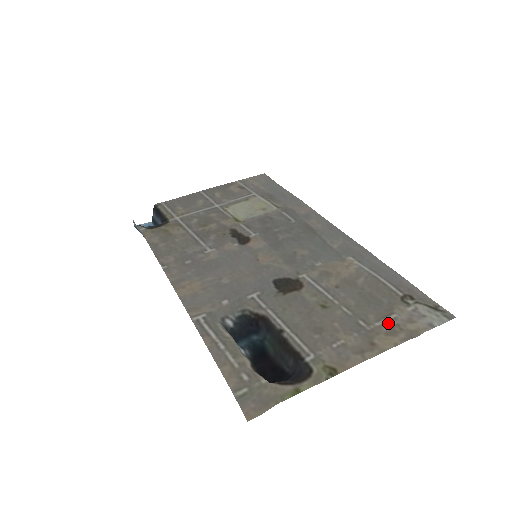
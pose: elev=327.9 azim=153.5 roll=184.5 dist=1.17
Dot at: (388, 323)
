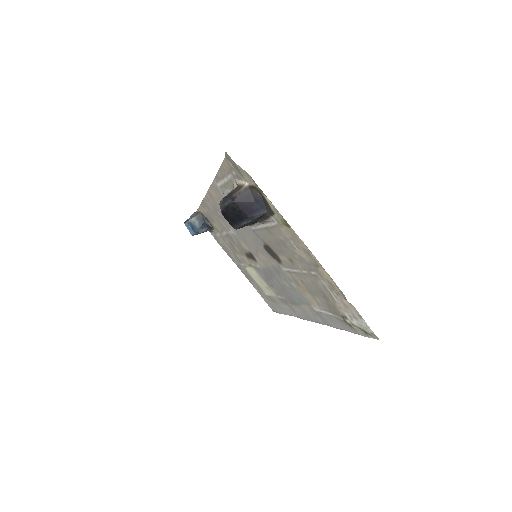
Dot at: (331, 289)
